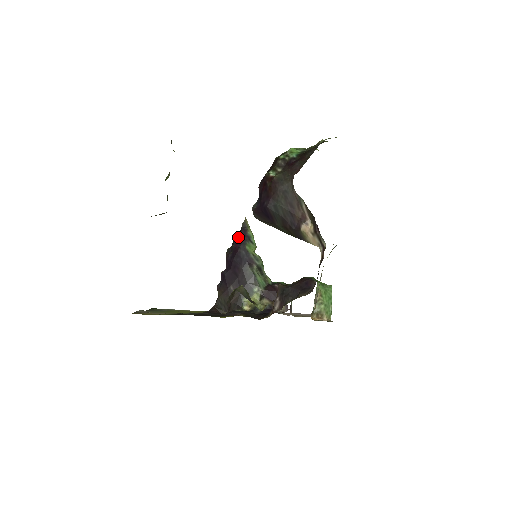
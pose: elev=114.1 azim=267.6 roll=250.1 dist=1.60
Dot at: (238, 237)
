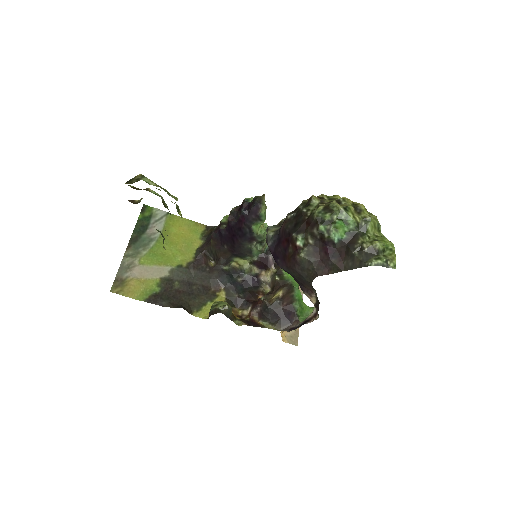
Dot at: (248, 210)
